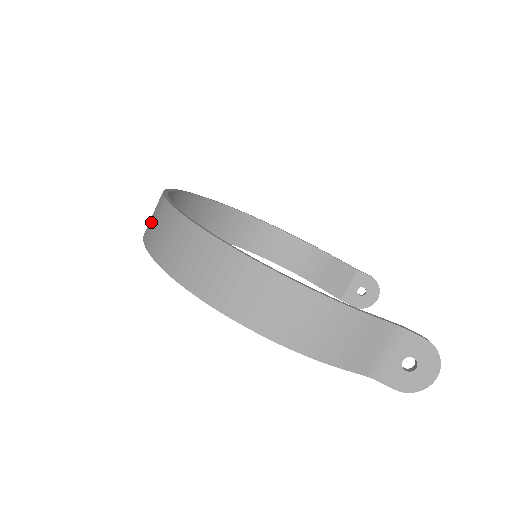
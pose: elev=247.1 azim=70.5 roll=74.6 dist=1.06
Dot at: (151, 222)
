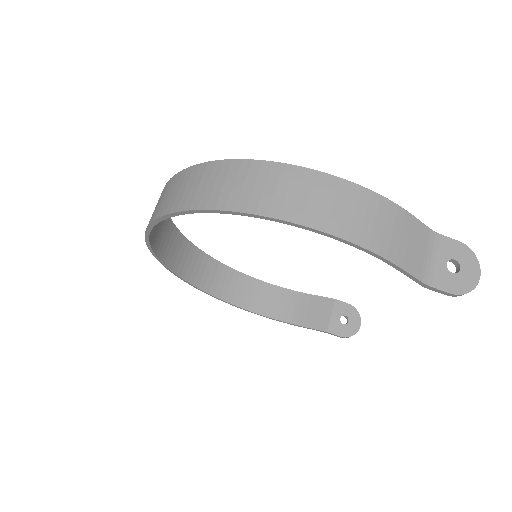
Dot at: (162, 201)
